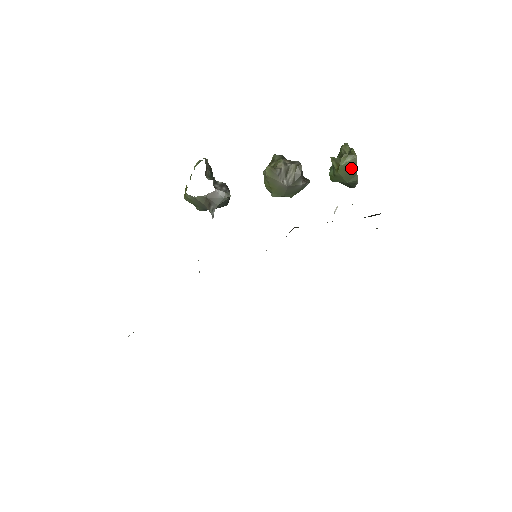
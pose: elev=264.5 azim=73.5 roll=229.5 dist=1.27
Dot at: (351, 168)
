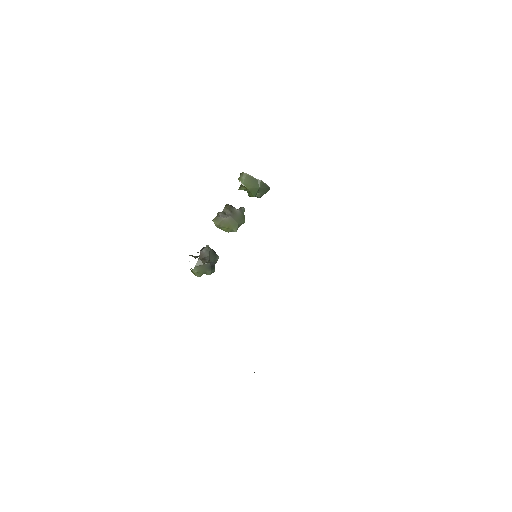
Dot at: (249, 180)
